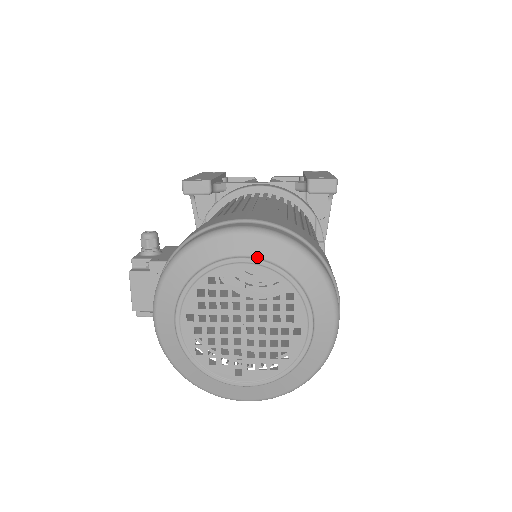
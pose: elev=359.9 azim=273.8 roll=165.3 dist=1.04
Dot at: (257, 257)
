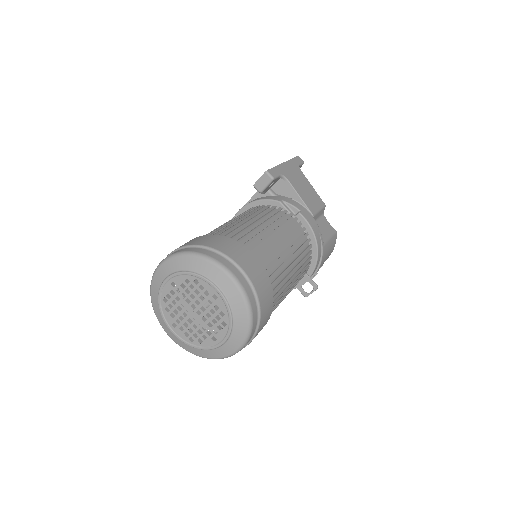
Dot at: (170, 274)
